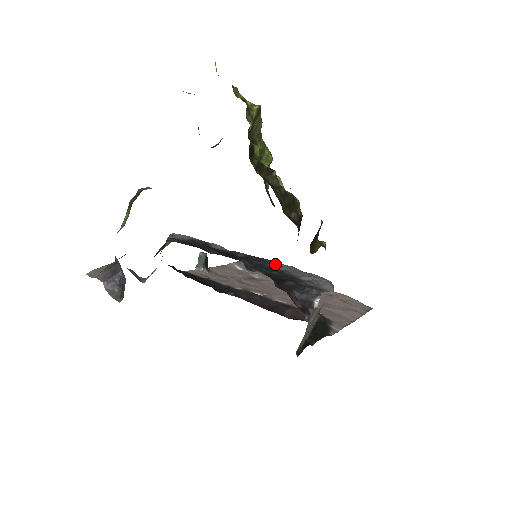
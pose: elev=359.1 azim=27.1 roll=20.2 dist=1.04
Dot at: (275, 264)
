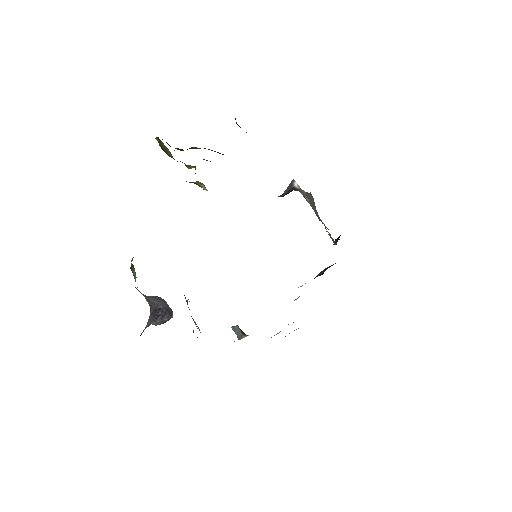
Dot at: occluded
